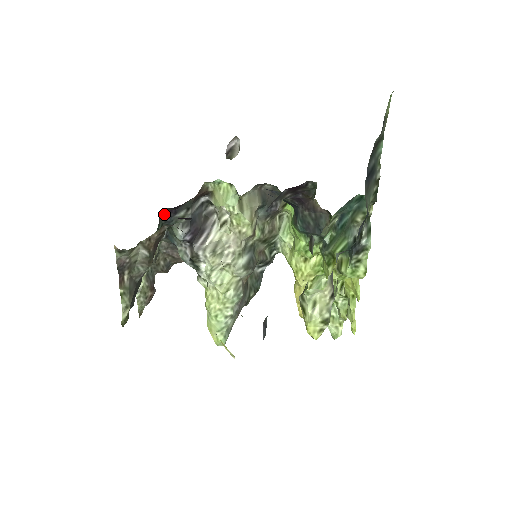
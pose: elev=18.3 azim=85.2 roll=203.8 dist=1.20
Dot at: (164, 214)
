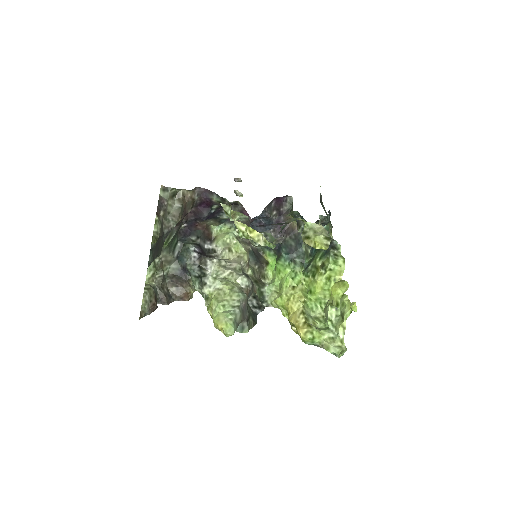
Dot at: (180, 233)
